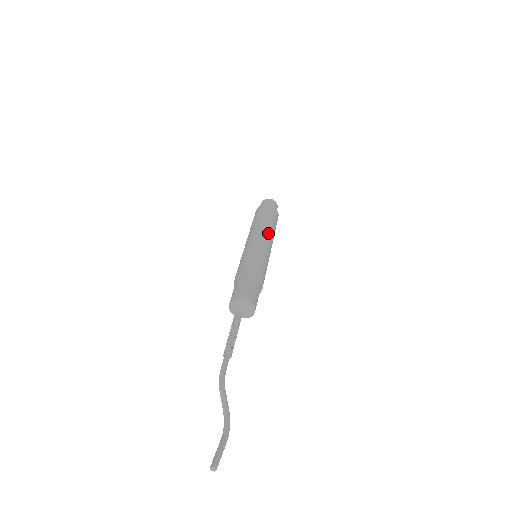
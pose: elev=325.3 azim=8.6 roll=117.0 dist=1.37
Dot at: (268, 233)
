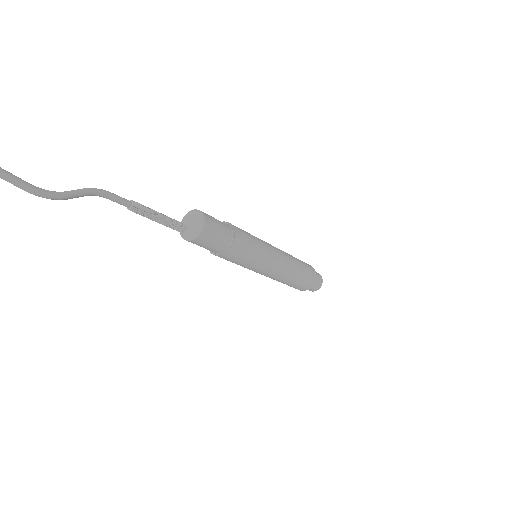
Dot at: (286, 258)
